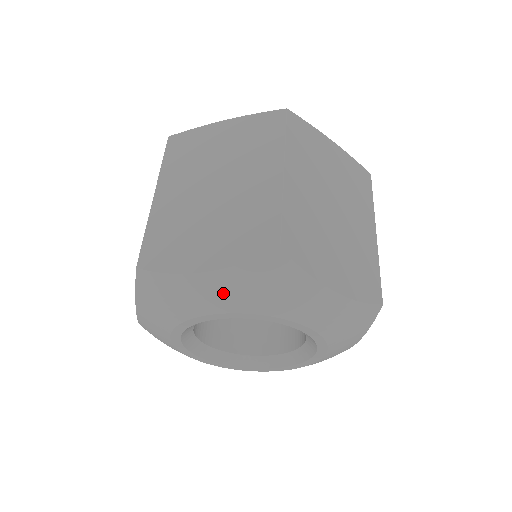
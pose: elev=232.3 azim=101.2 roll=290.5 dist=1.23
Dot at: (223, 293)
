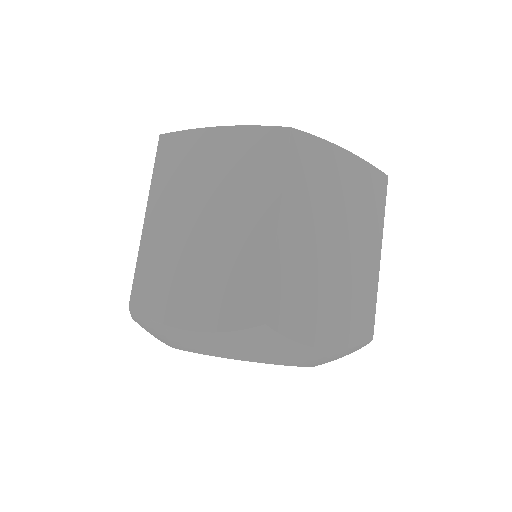
Dot at: (316, 359)
